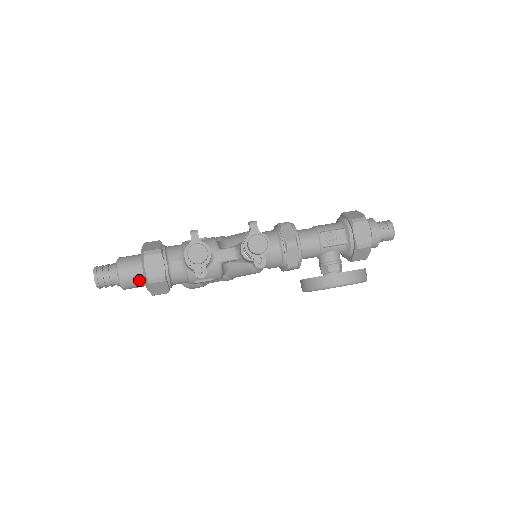
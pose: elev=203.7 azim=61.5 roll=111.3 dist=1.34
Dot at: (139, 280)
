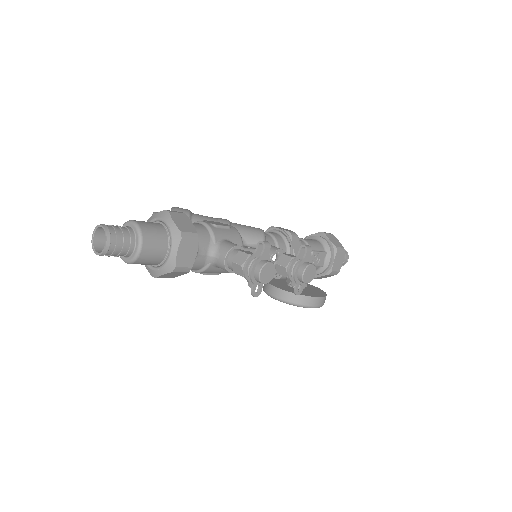
Dot at: (156, 261)
